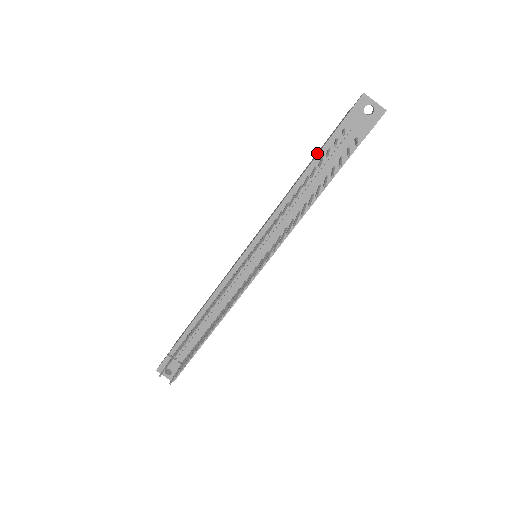
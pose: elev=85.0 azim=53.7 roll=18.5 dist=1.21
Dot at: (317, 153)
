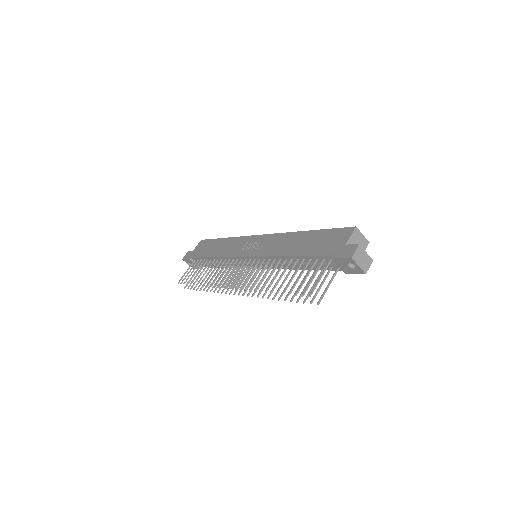
Dot at: (314, 242)
